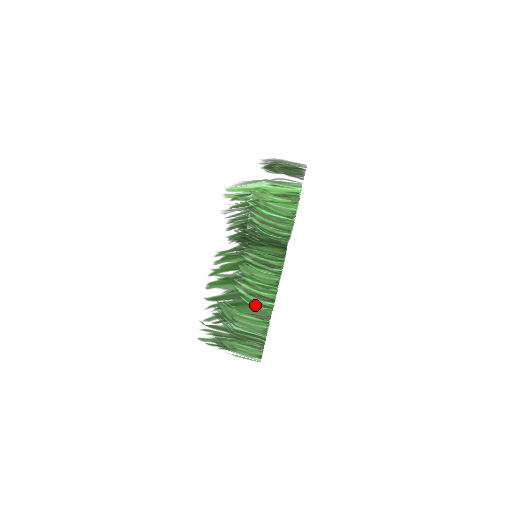
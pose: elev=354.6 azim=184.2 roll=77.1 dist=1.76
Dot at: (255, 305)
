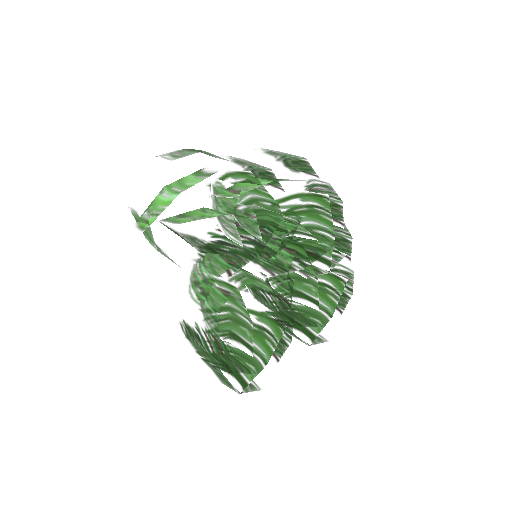
Dot at: (211, 332)
